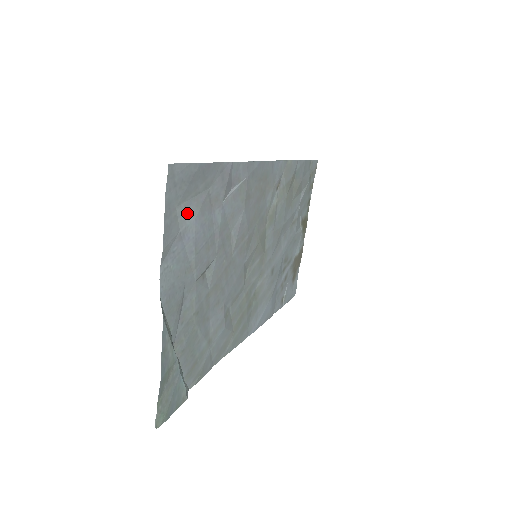
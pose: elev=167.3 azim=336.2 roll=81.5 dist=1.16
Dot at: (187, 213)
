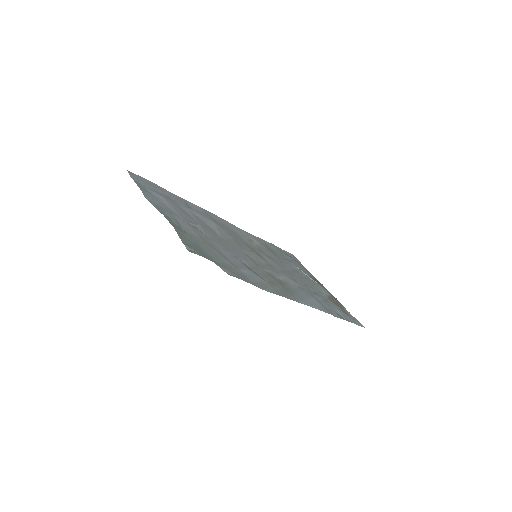
Dot at: (154, 192)
